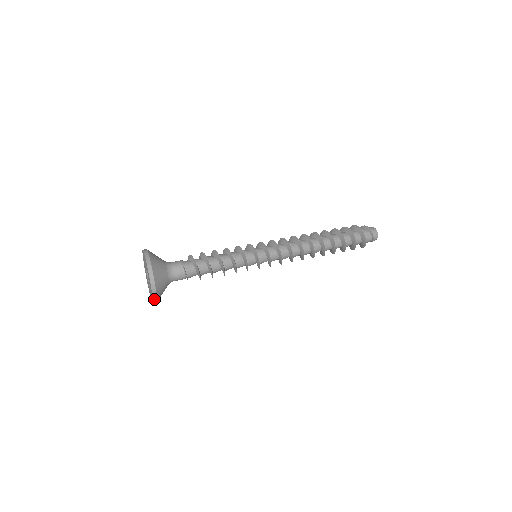
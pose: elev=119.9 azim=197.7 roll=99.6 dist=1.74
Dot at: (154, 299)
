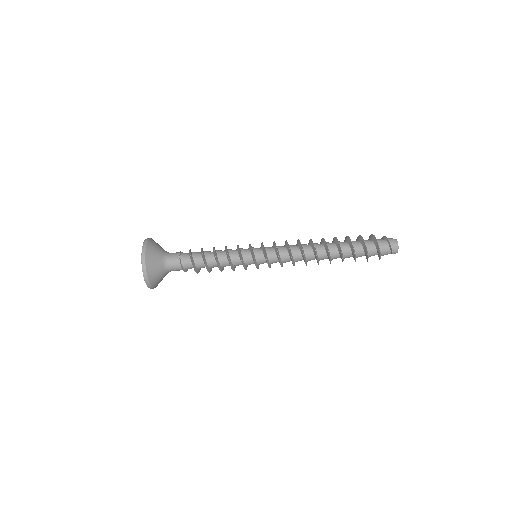
Dot at: (148, 285)
